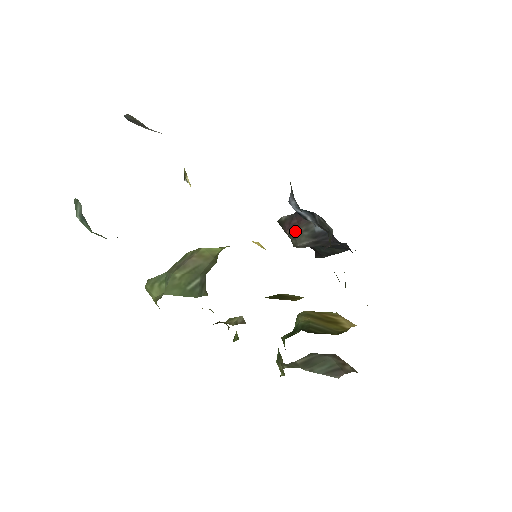
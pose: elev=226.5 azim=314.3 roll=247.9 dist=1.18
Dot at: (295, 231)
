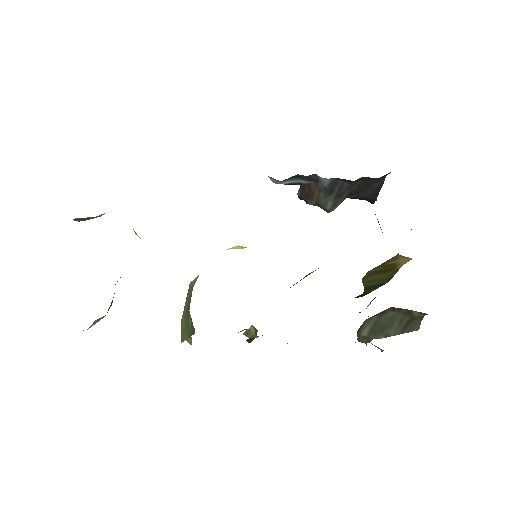
Dot at: (314, 199)
